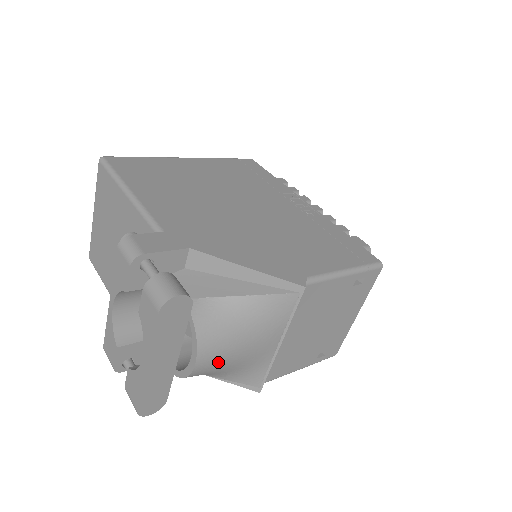
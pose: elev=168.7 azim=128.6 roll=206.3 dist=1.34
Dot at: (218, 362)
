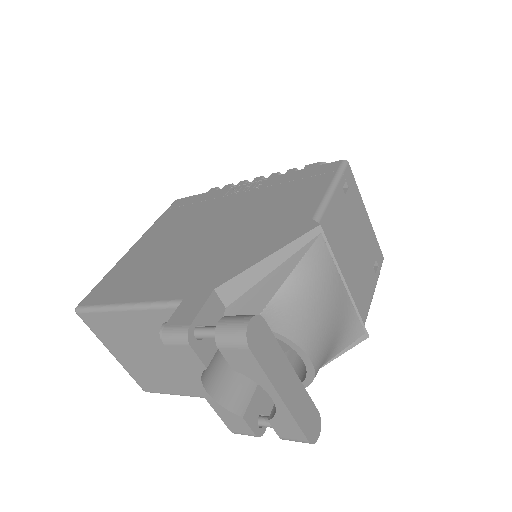
Dot at: (323, 343)
